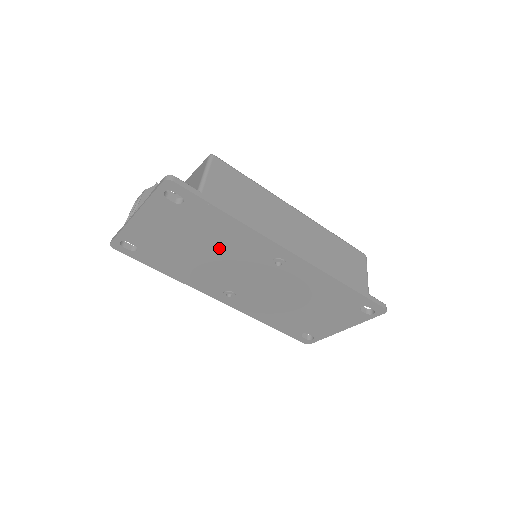
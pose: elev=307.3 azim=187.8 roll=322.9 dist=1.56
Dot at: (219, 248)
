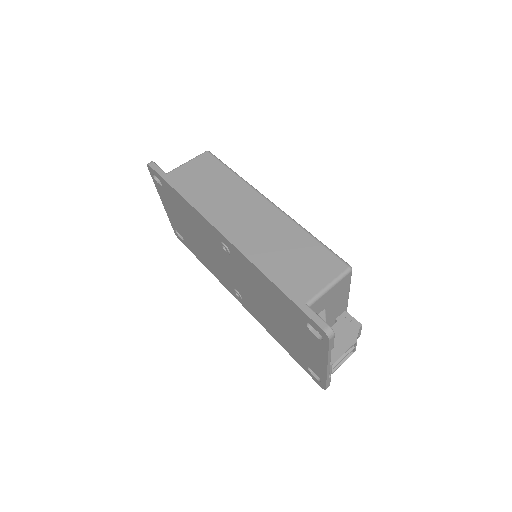
Dot at: (199, 232)
